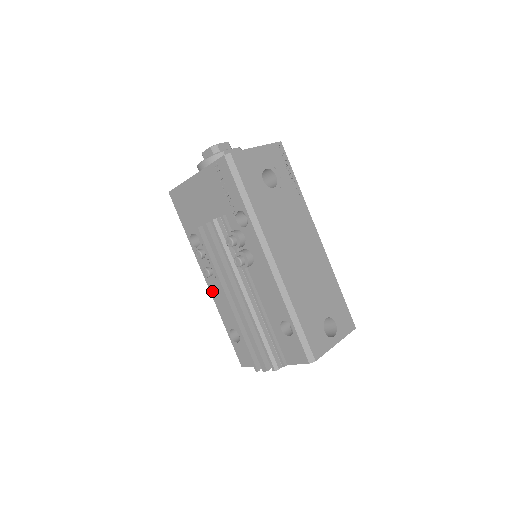
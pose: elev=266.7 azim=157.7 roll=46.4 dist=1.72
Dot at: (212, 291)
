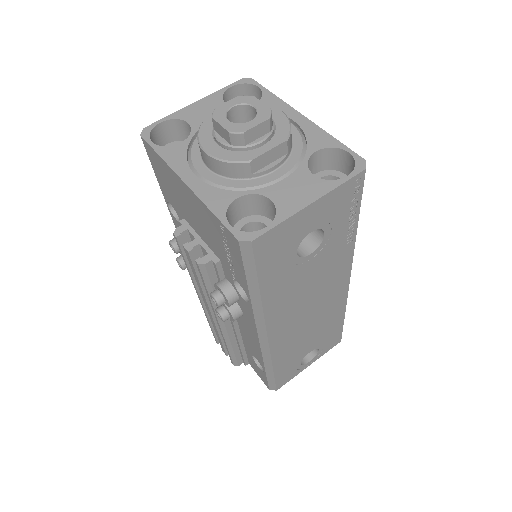
Dot at: occluded
